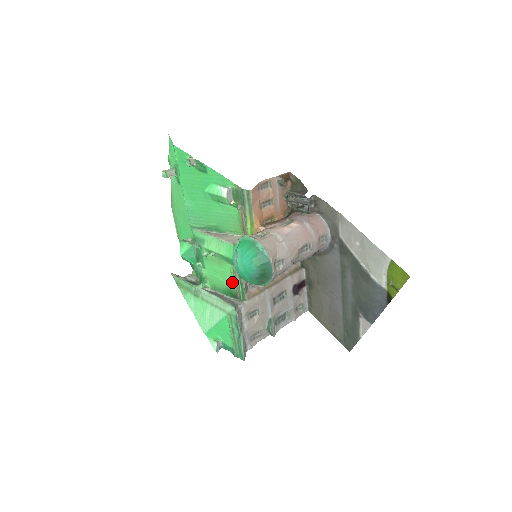
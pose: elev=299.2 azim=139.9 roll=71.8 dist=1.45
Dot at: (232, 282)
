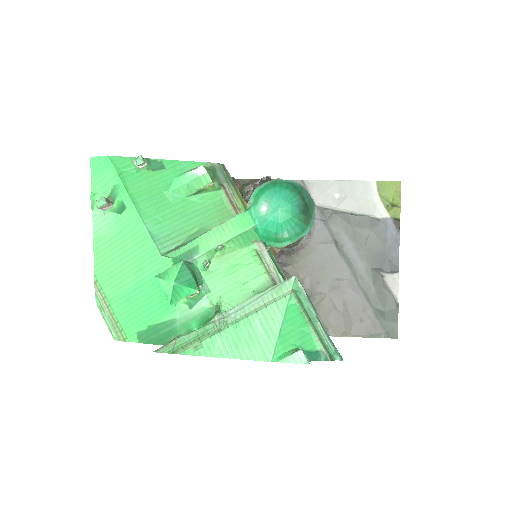
Dot at: (261, 271)
